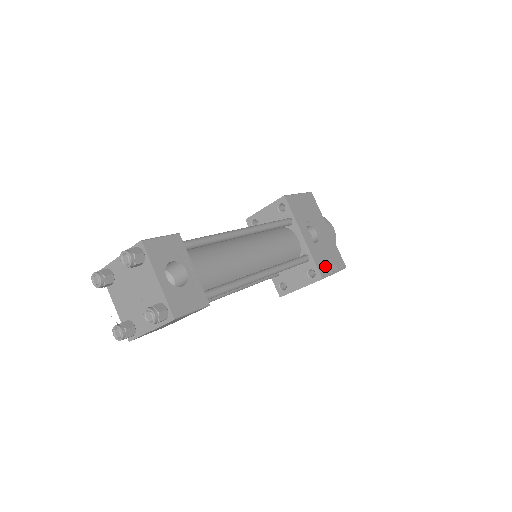
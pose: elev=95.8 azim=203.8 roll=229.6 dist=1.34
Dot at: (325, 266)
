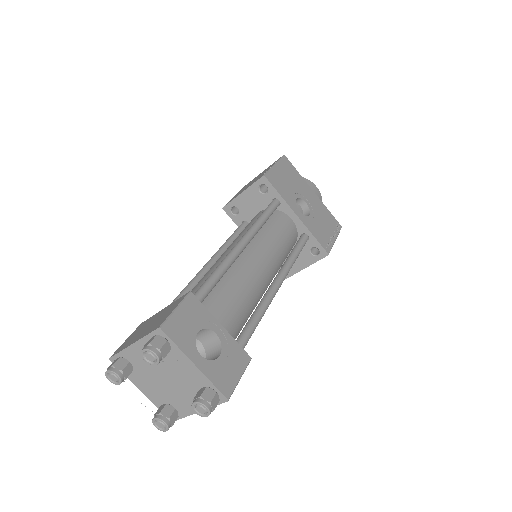
Dot at: (326, 238)
